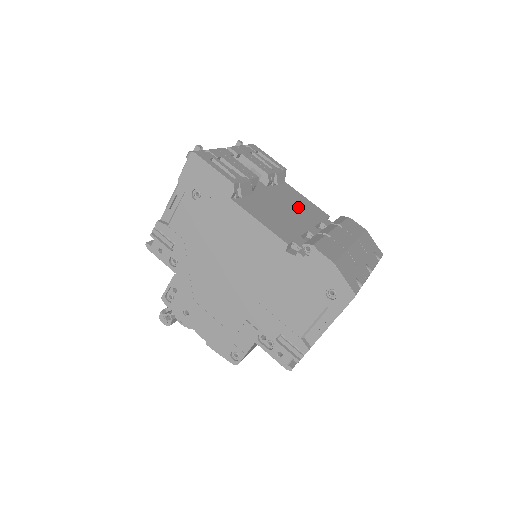
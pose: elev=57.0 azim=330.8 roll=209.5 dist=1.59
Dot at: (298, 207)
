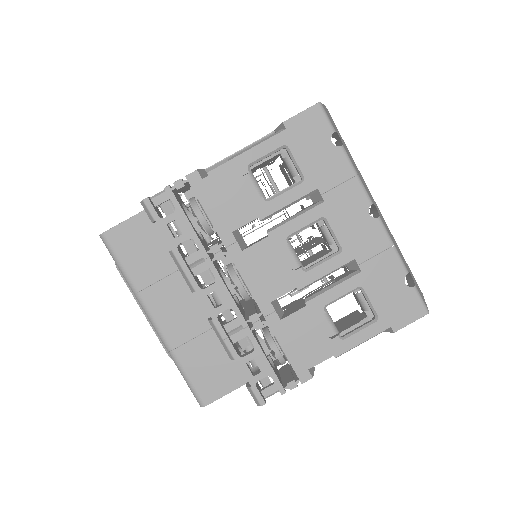
Dot at: occluded
